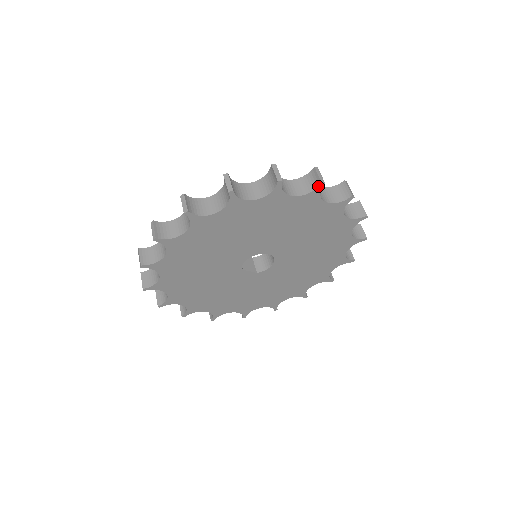
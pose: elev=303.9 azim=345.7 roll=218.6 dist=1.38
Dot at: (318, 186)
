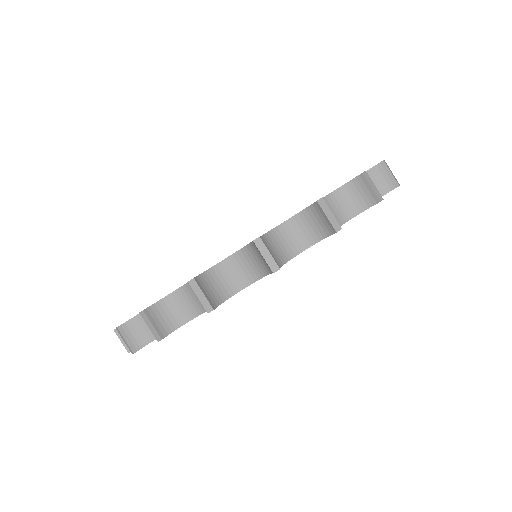
Dot at: (374, 204)
